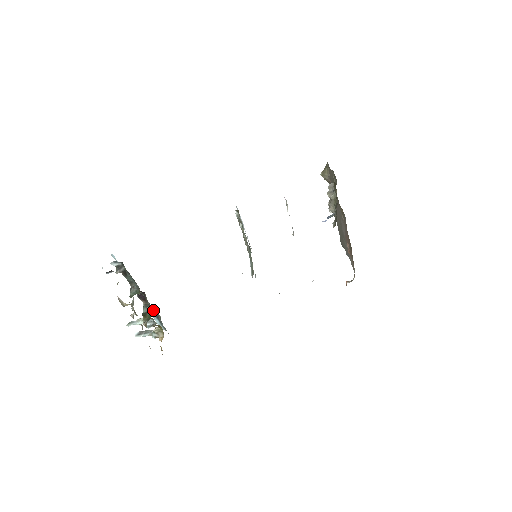
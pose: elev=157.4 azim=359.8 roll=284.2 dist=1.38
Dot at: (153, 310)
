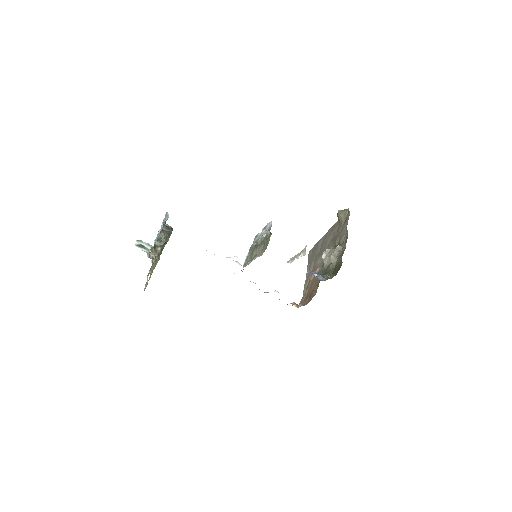
Dot at: occluded
